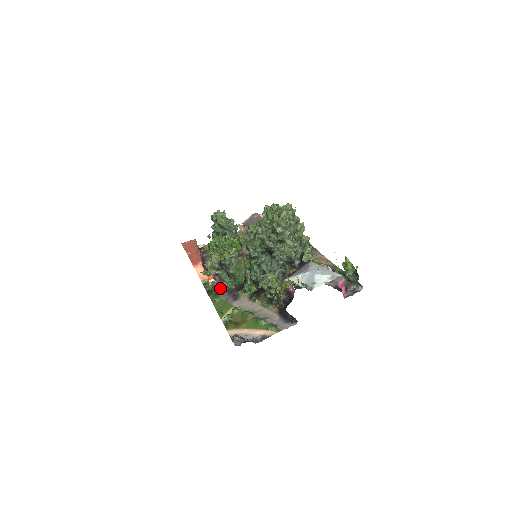
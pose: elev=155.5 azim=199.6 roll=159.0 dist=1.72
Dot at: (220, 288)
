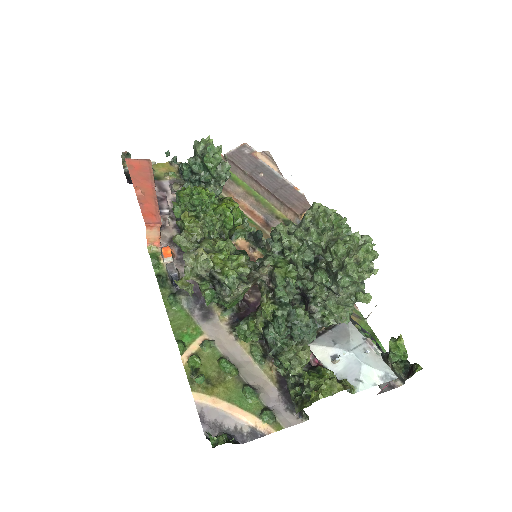
Dot at: occluded
